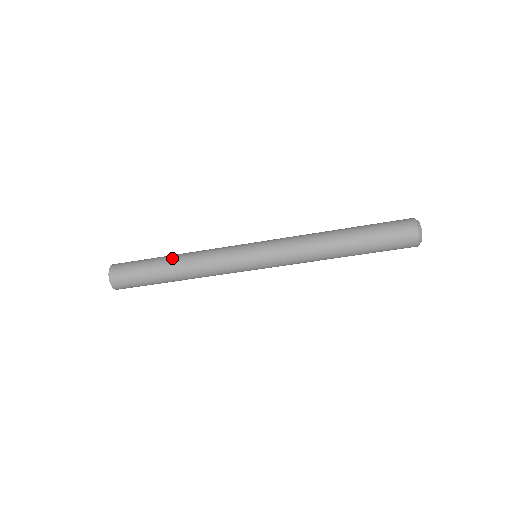
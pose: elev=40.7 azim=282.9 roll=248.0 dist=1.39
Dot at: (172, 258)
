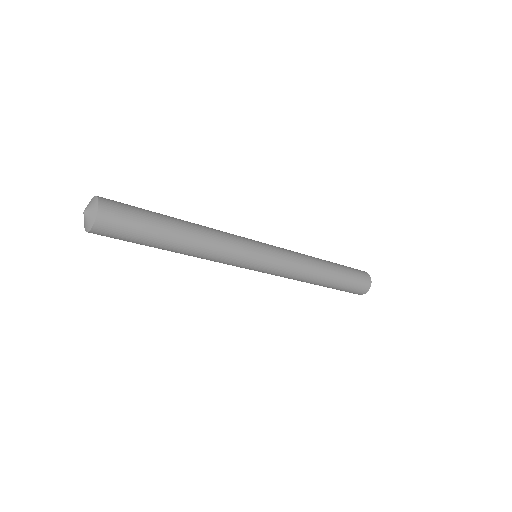
Dot at: (185, 231)
